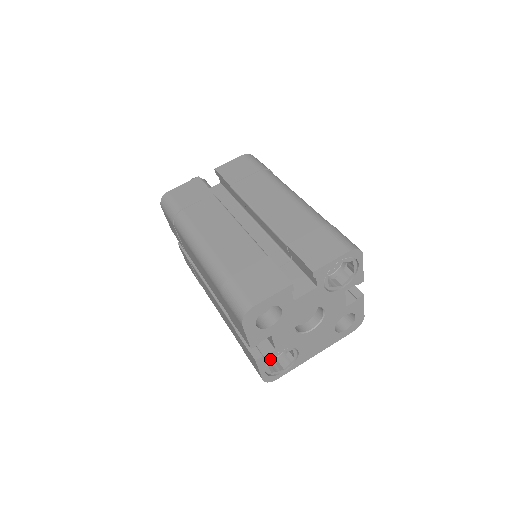
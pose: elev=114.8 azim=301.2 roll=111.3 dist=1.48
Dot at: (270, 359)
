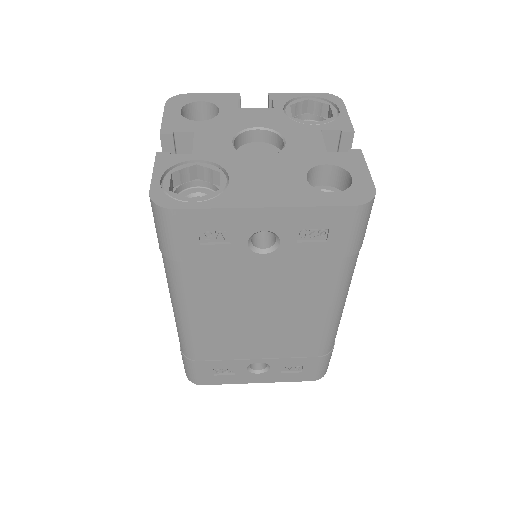
Dot at: (179, 166)
